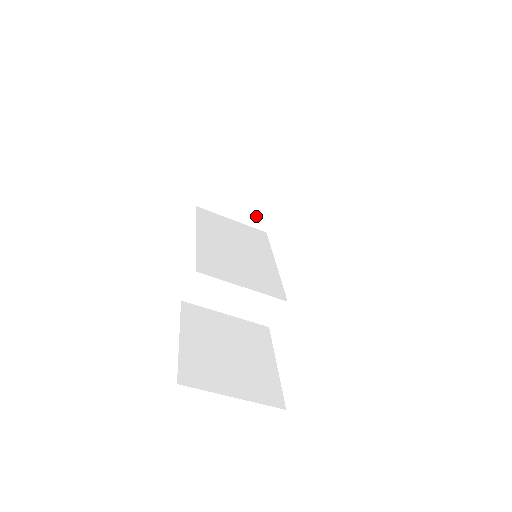
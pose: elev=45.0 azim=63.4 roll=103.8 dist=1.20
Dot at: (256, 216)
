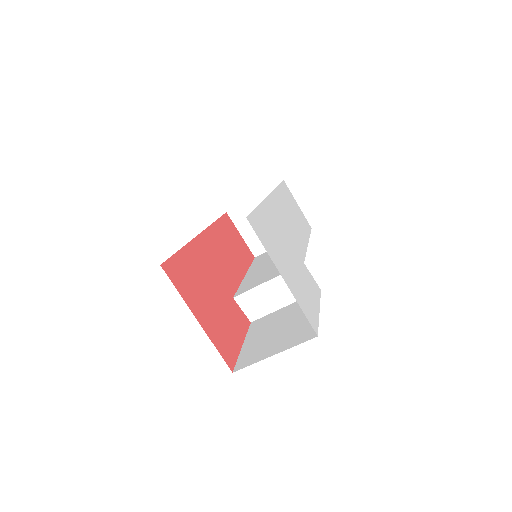
Dot at: occluded
